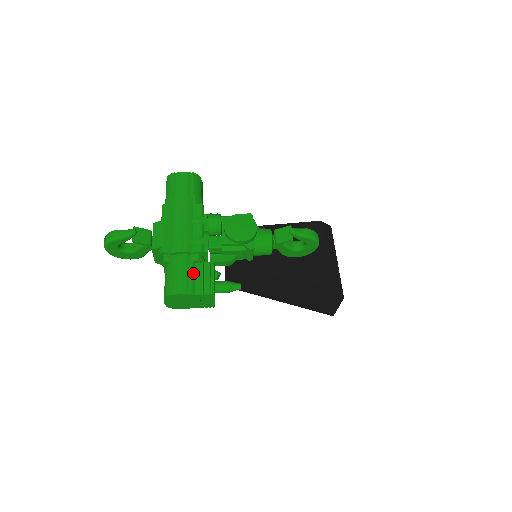
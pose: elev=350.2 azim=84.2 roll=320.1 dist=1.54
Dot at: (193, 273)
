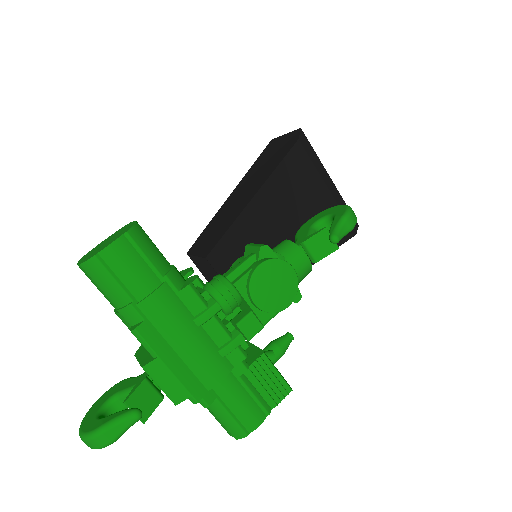
Dot at: (251, 388)
